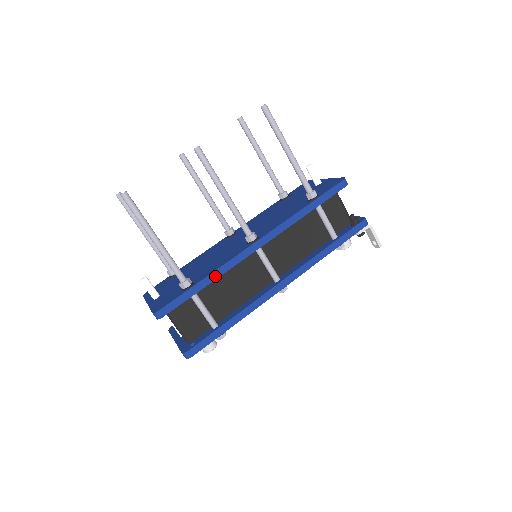
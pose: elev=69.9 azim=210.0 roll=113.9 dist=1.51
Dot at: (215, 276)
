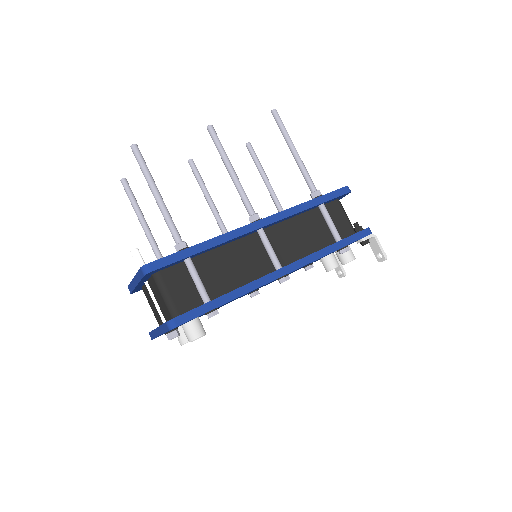
Dot at: (214, 243)
